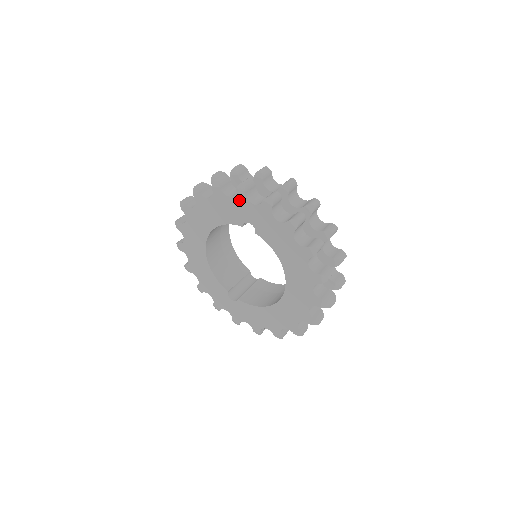
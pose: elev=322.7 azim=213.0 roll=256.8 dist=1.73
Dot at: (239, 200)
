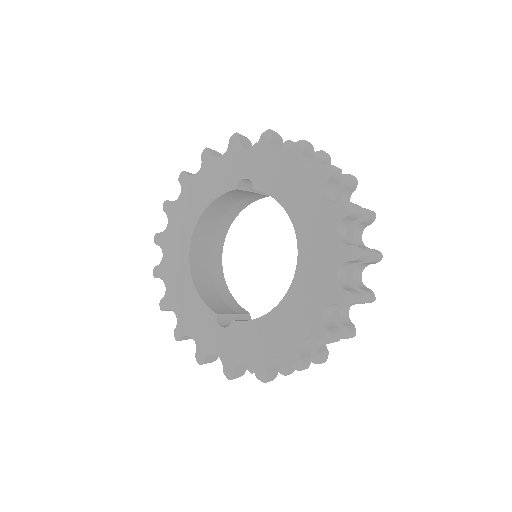
Dot at: (232, 154)
